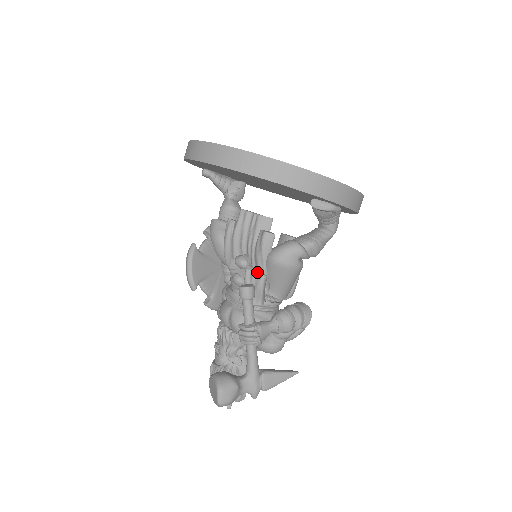
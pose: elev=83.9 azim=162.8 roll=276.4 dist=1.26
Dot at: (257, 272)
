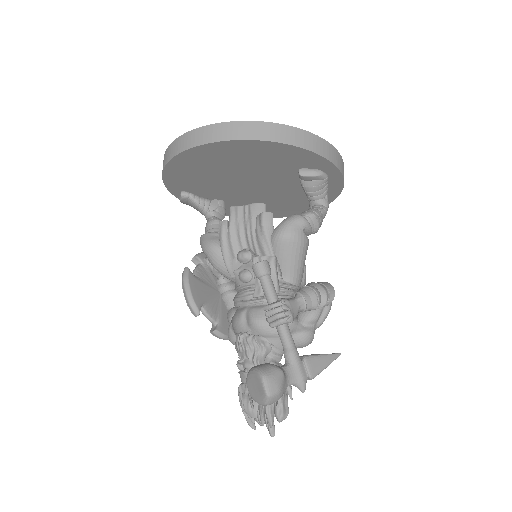
Dot at: (265, 256)
